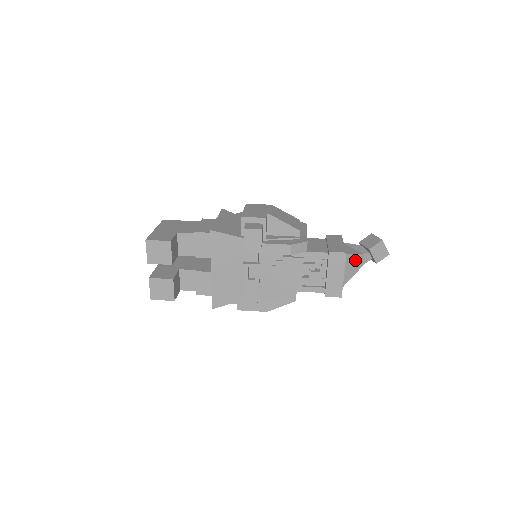
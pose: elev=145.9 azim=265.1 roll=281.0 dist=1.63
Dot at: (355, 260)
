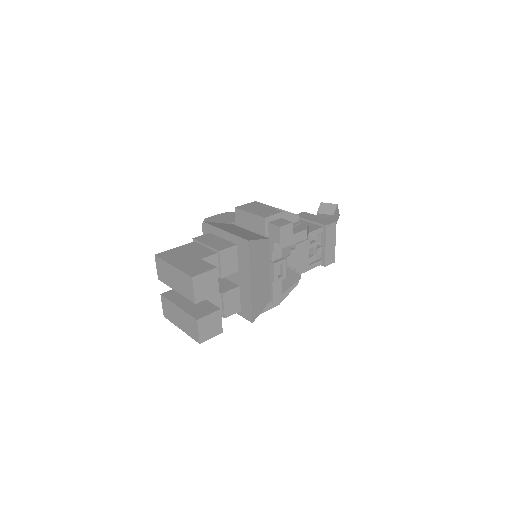
Dot at: occluded
